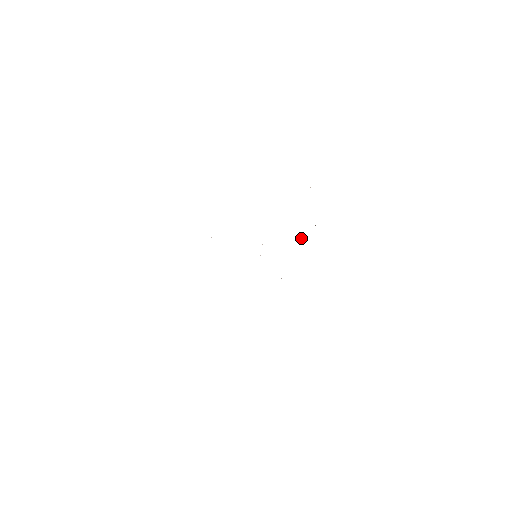
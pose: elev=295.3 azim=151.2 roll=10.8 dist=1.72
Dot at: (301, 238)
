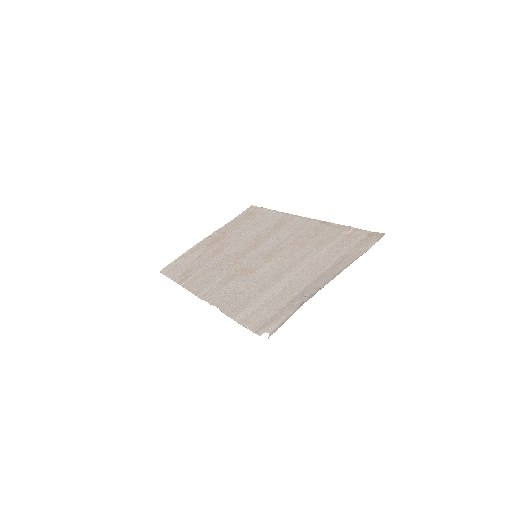
Dot at: (280, 223)
